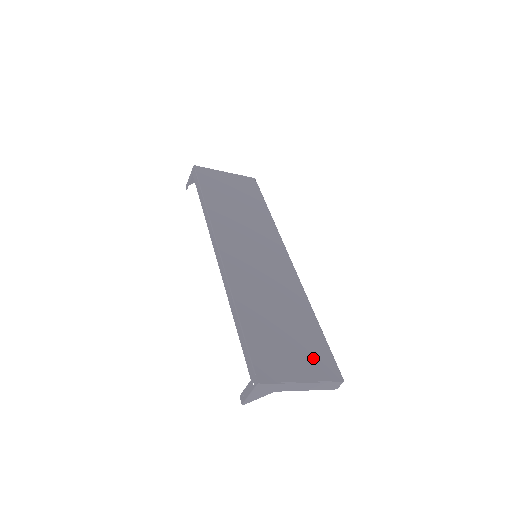
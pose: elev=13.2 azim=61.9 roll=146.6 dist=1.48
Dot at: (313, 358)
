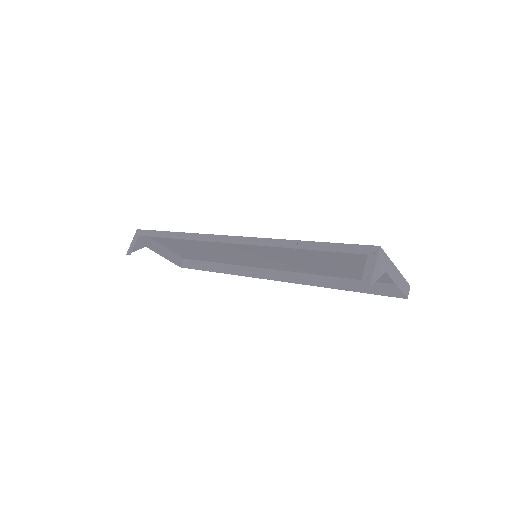
Dot at: occluded
